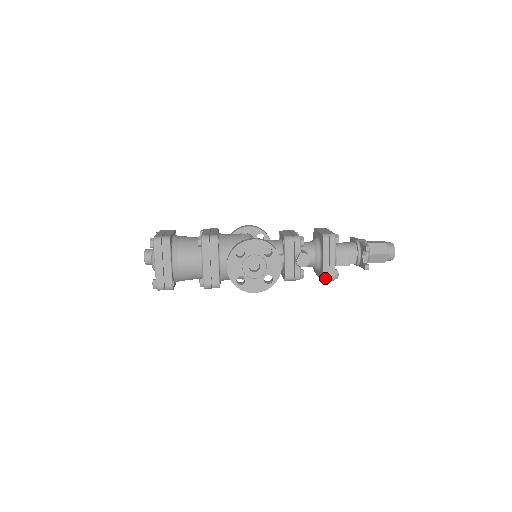
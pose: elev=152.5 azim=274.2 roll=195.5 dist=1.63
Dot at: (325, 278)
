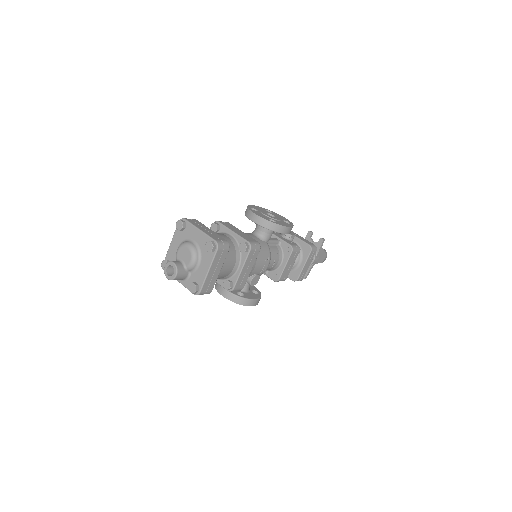
Dot at: (311, 246)
